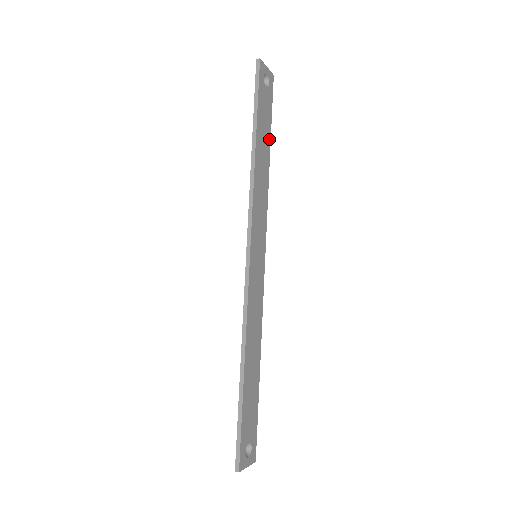
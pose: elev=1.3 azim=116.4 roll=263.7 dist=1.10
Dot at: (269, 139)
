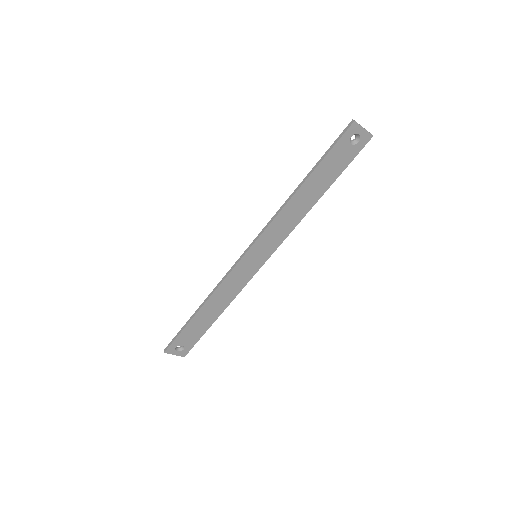
Dot at: (329, 185)
